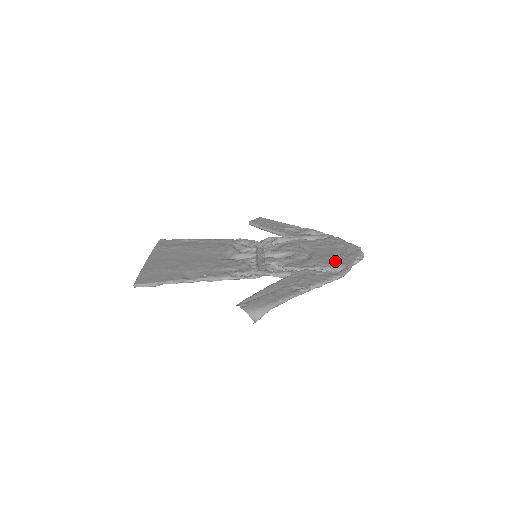
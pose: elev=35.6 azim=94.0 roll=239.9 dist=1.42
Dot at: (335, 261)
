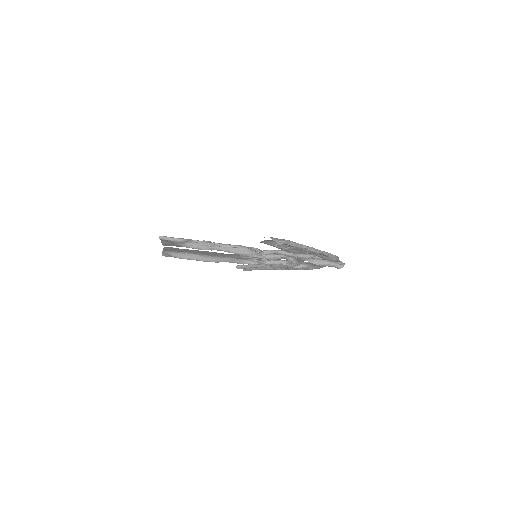
Dot at: occluded
